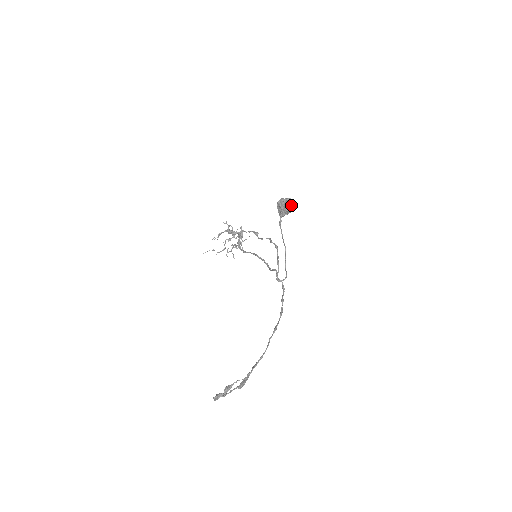
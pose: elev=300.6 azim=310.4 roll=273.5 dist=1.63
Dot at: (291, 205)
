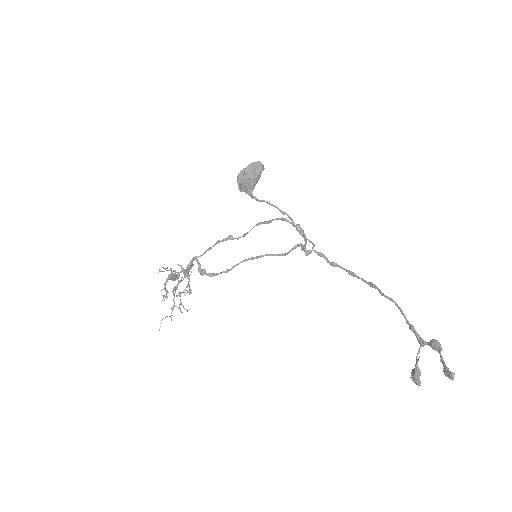
Dot at: (261, 167)
